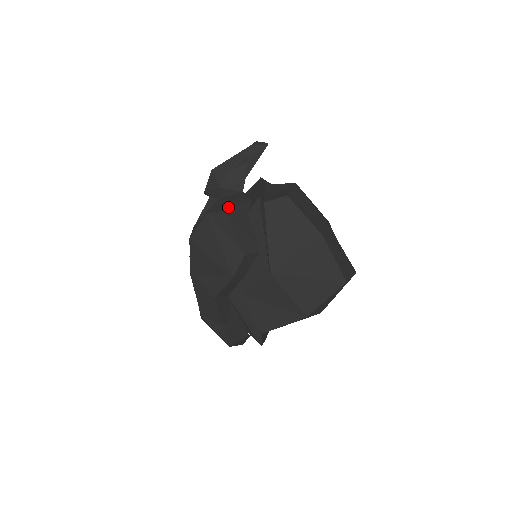
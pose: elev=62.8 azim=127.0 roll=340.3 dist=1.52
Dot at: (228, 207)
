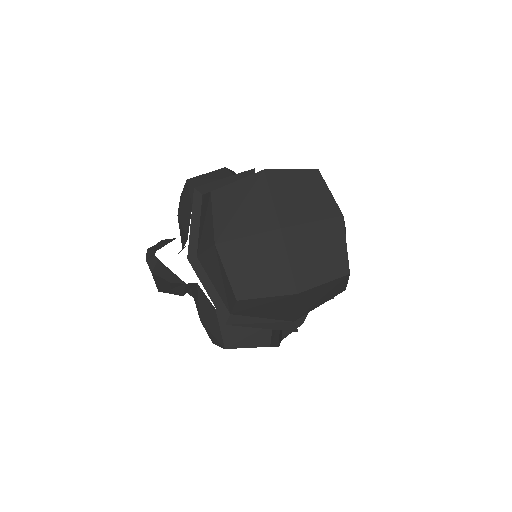
Dot at: (219, 338)
